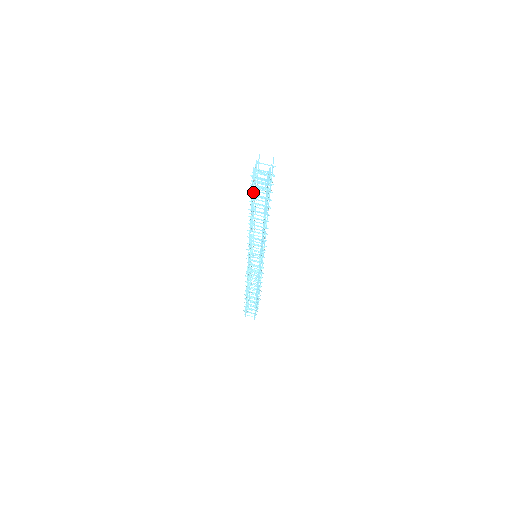
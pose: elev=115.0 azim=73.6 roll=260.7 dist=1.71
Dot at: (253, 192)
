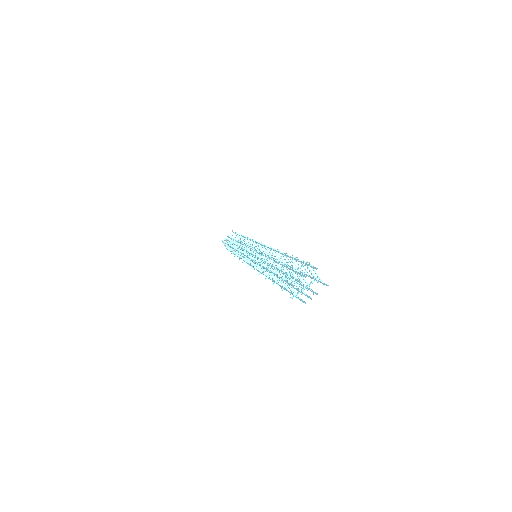
Dot at: (283, 272)
